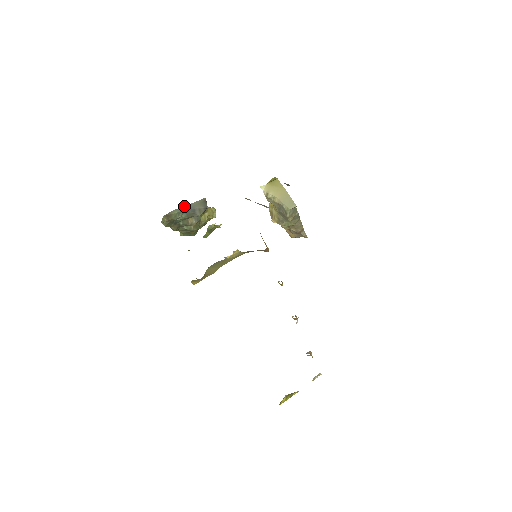
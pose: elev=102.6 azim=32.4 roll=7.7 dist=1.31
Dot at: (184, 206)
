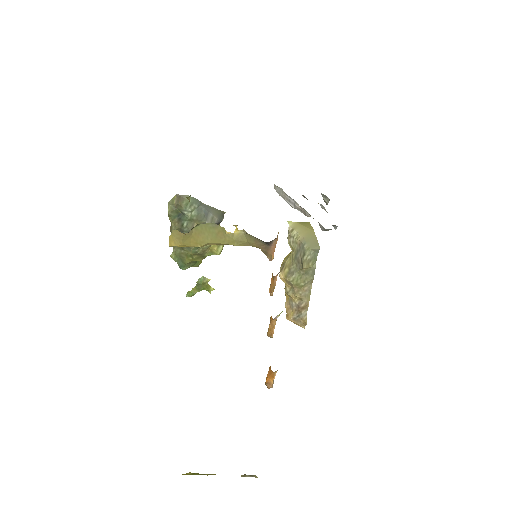
Dot at: (201, 202)
